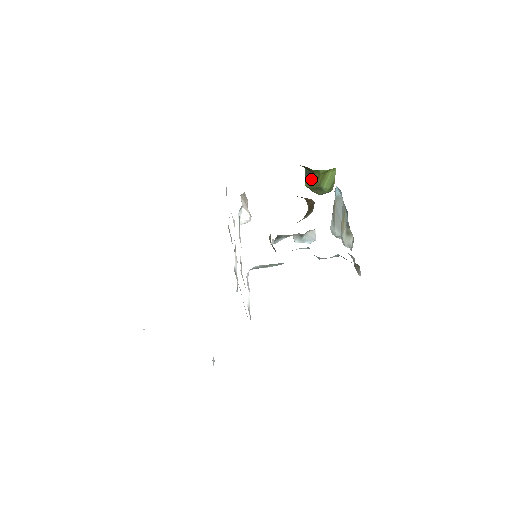
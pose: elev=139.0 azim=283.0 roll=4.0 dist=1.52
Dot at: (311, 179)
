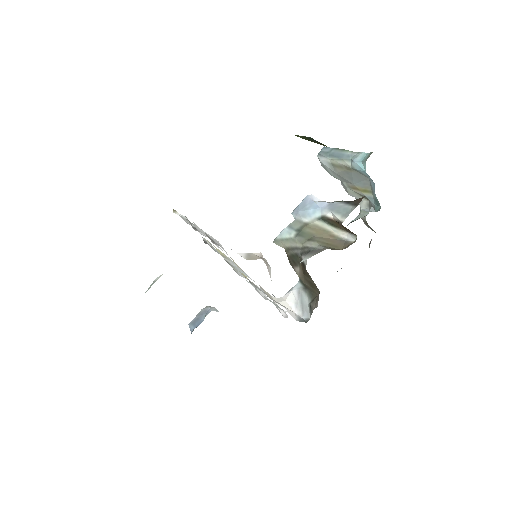
Dot at: (315, 142)
